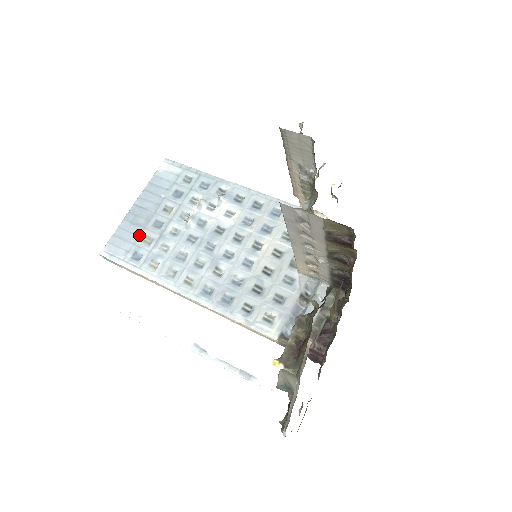
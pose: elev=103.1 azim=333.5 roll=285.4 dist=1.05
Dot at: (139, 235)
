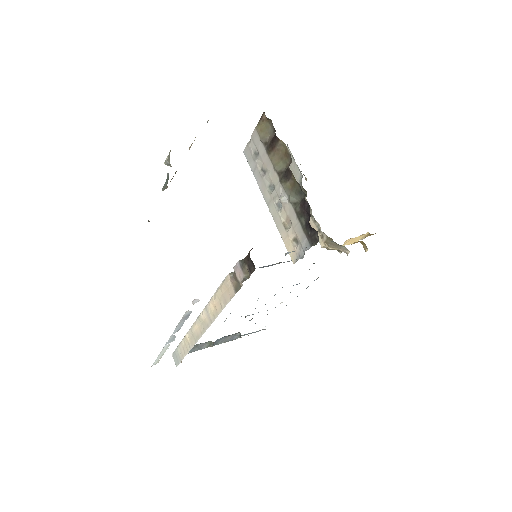
Dot at: occluded
